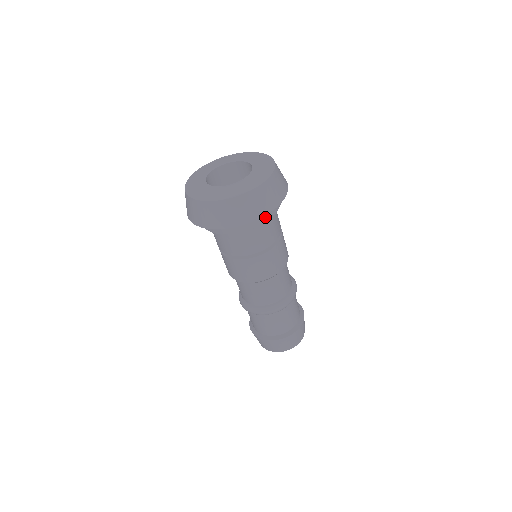
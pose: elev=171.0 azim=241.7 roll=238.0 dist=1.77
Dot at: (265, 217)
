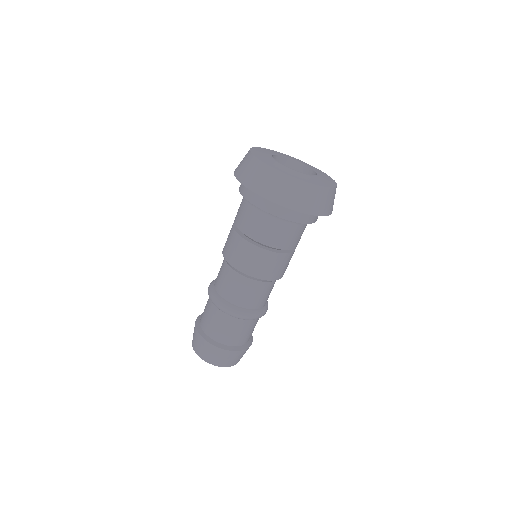
Dot at: occluded
